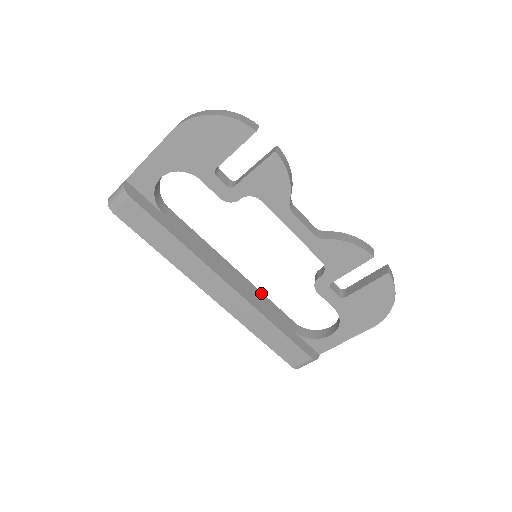
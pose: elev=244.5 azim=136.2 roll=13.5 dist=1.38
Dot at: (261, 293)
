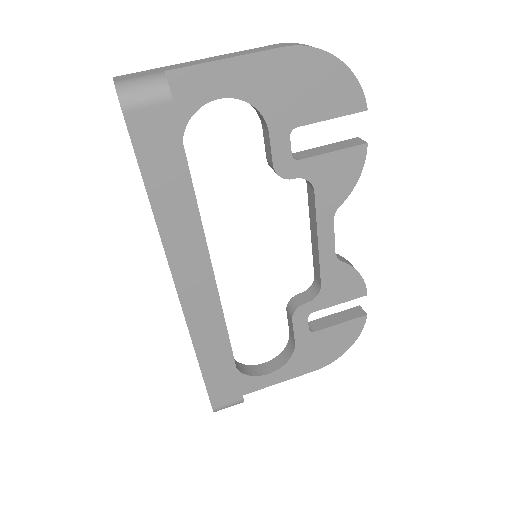
Dot at: occluded
